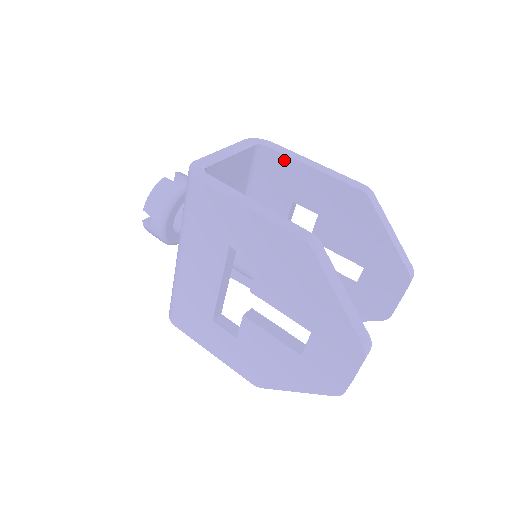
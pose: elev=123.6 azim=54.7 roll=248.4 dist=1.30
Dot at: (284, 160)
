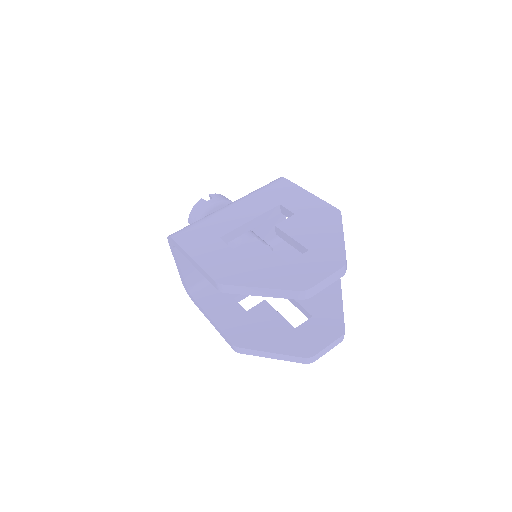
Dot at: occluded
